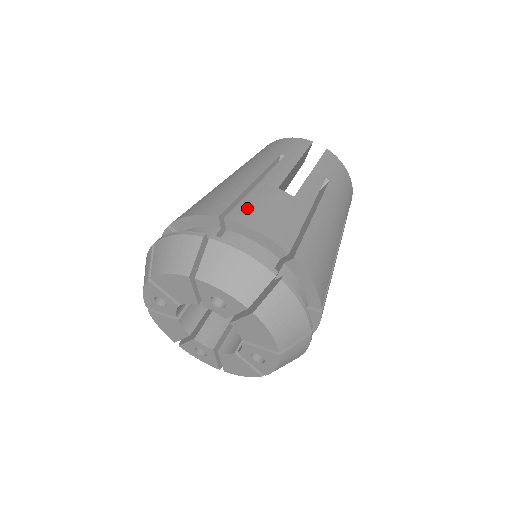
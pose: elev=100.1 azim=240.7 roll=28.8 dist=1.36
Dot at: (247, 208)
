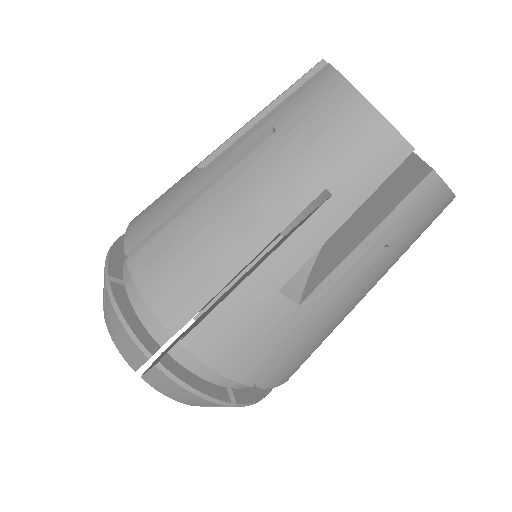
Dot at: (215, 331)
